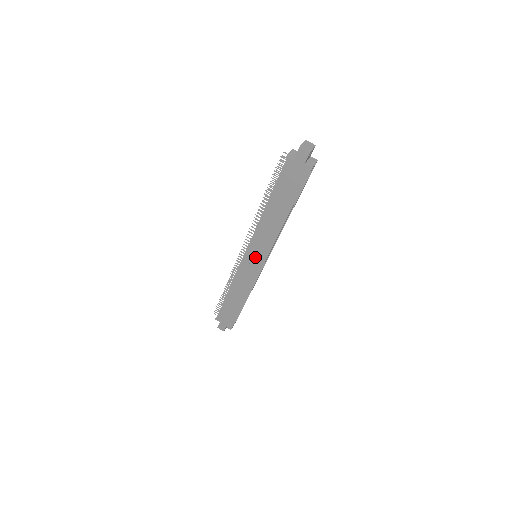
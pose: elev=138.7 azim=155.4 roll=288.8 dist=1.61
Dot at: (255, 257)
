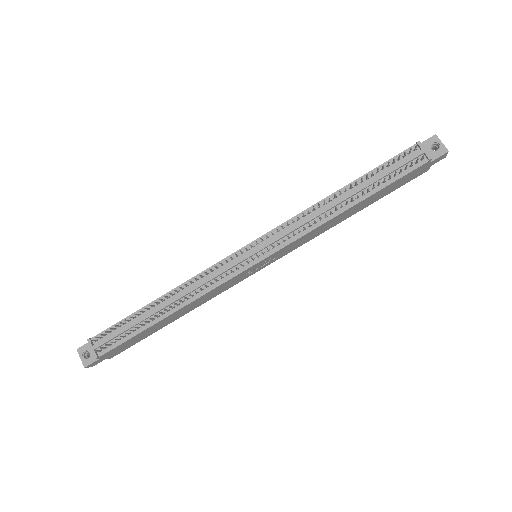
Dot at: (268, 261)
